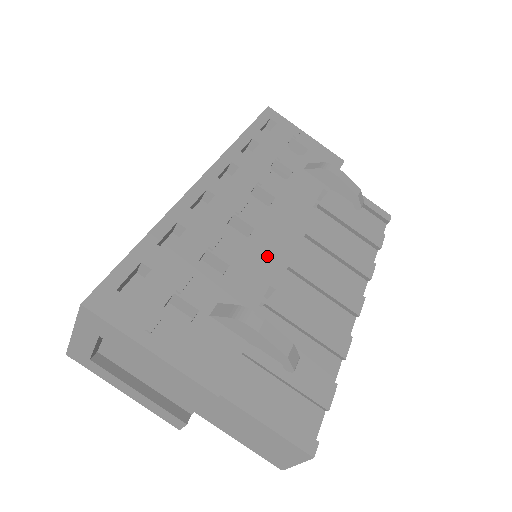
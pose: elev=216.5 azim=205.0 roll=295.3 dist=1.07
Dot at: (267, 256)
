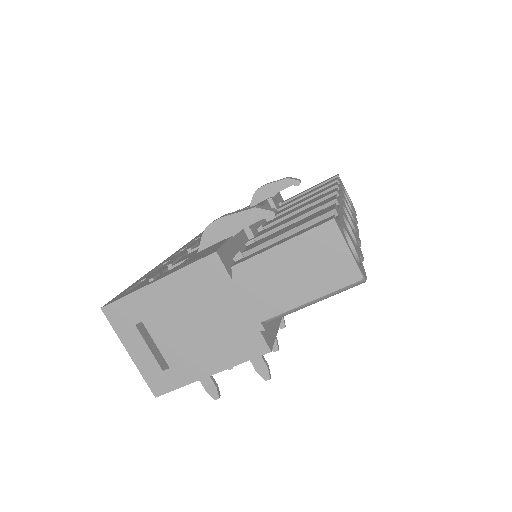
Dot at: occluded
